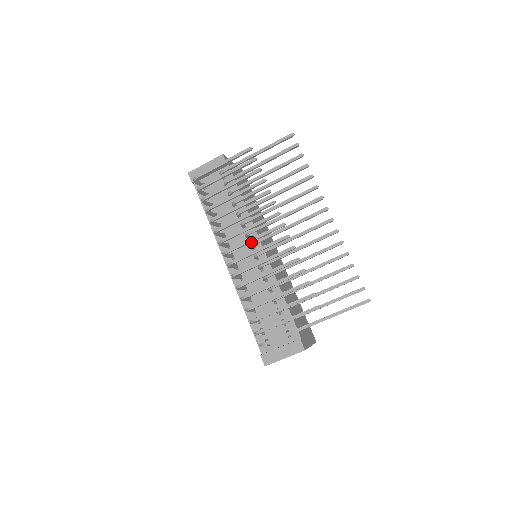
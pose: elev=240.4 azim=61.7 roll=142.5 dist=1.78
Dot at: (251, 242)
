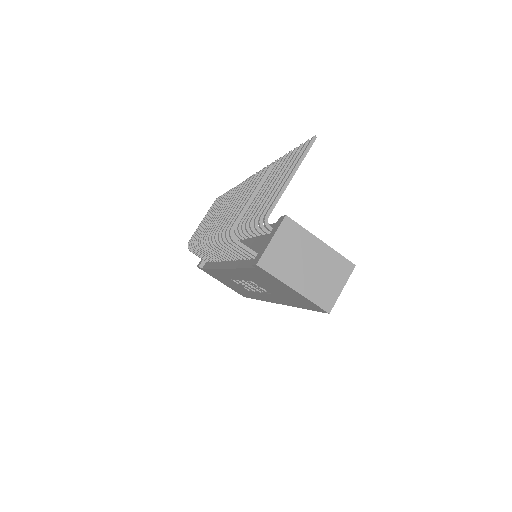
Dot at: occluded
